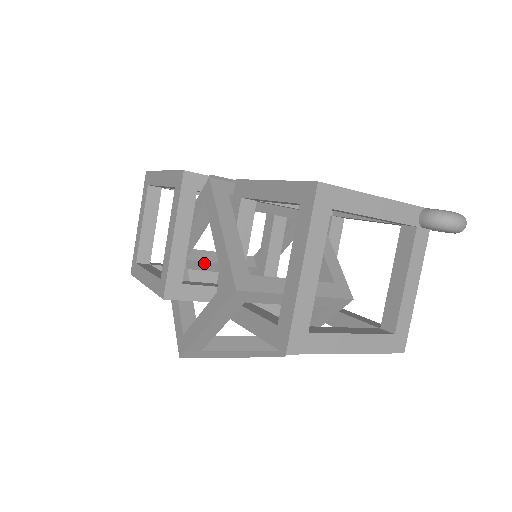
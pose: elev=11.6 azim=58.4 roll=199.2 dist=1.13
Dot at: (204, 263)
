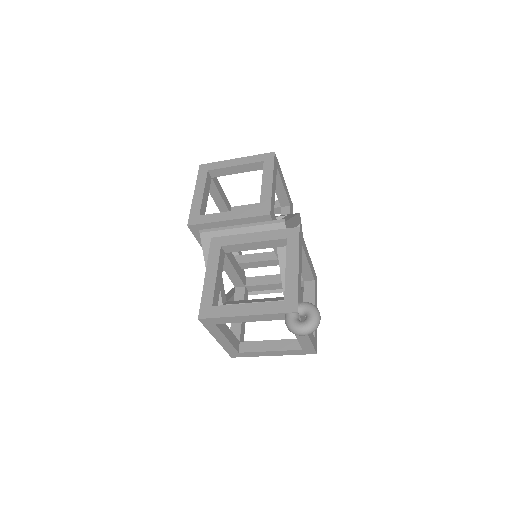
Dot at: occluded
